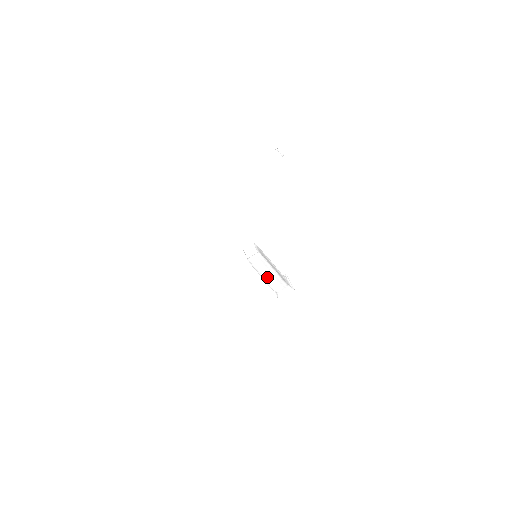
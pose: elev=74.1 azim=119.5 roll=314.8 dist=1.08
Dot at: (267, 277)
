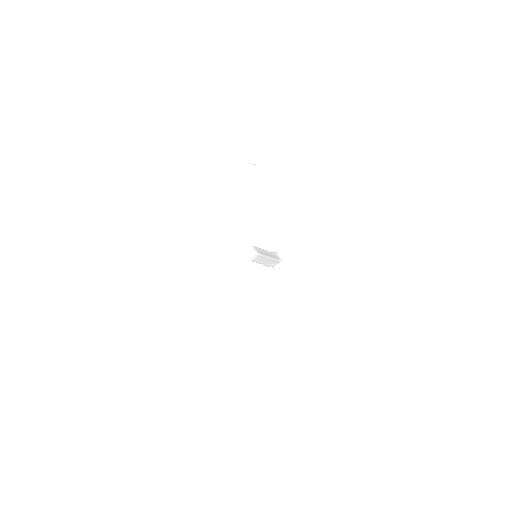
Dot at: (265, 263)
